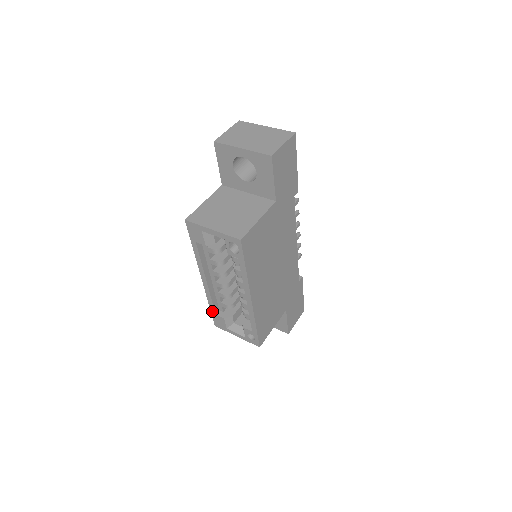
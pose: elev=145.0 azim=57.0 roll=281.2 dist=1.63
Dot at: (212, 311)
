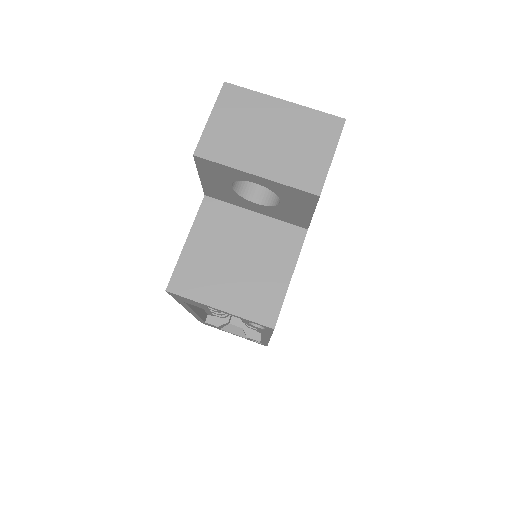
Dot at: (199, 320)
